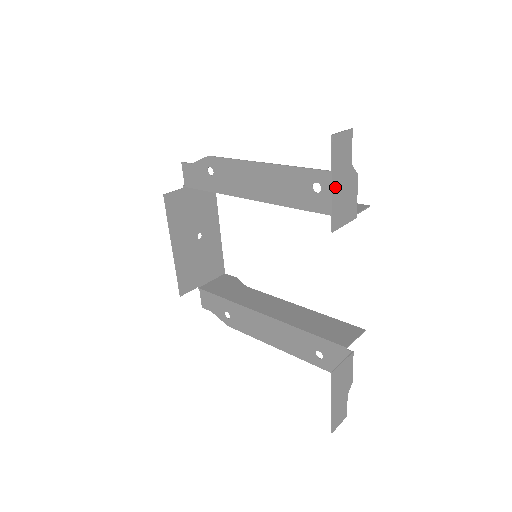
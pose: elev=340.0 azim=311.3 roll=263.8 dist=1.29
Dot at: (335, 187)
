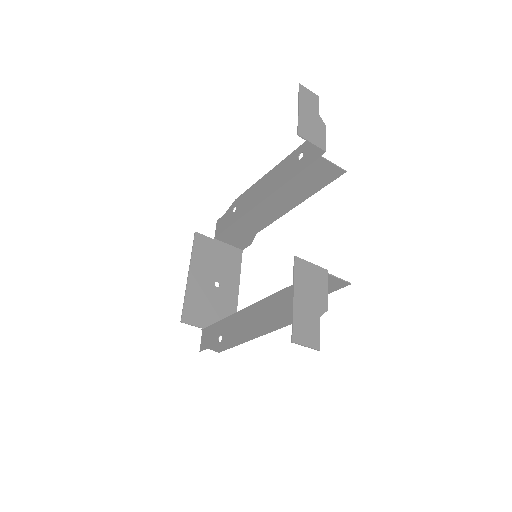
Dot at: (302, 111)
